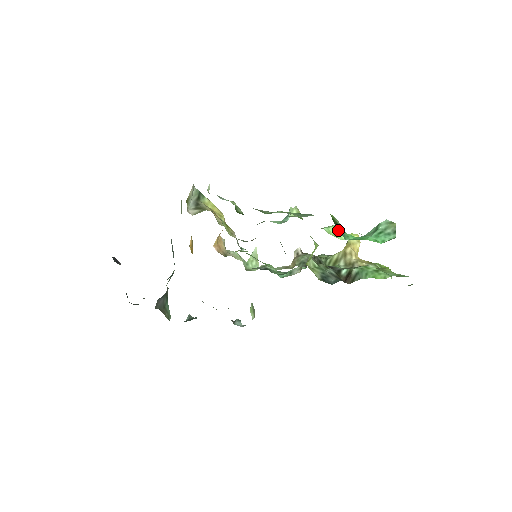
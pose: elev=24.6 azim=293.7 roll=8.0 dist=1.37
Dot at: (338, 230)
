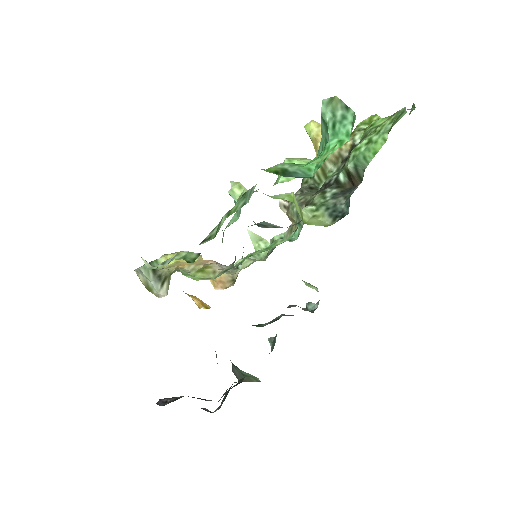
Dot at: occluded
